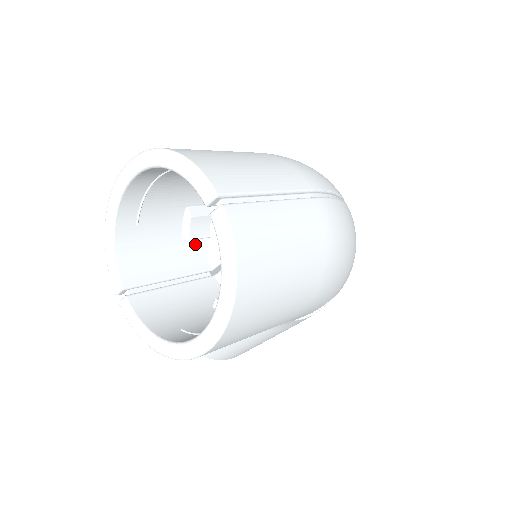
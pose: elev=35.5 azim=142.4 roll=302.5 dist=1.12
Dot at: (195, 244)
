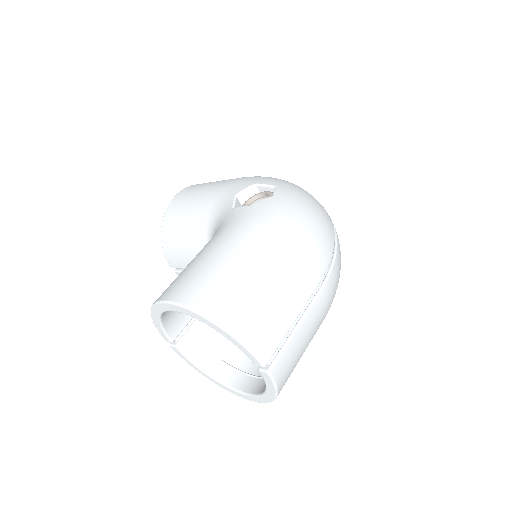
Dot at: occluded
